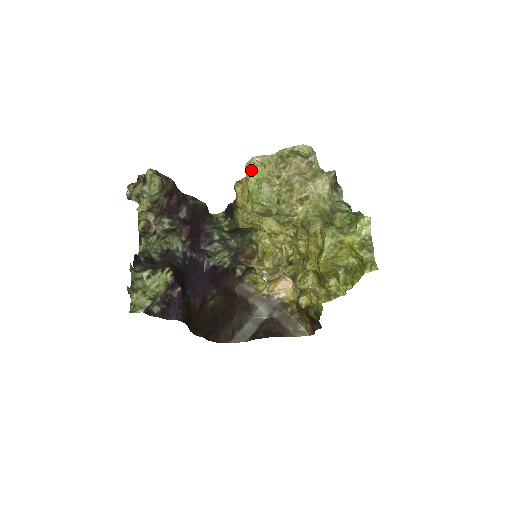
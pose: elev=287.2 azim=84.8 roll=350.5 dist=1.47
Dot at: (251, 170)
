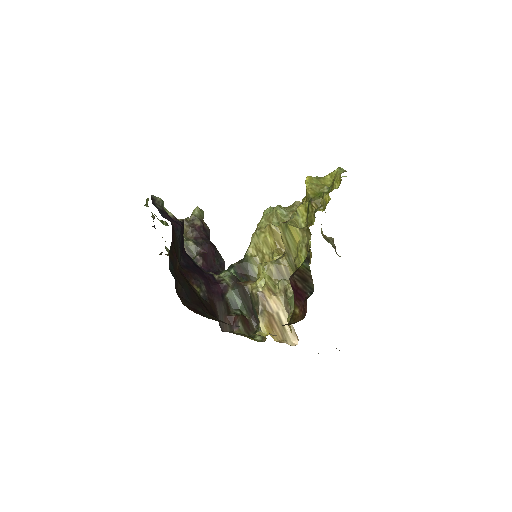
Dot at: occluded
